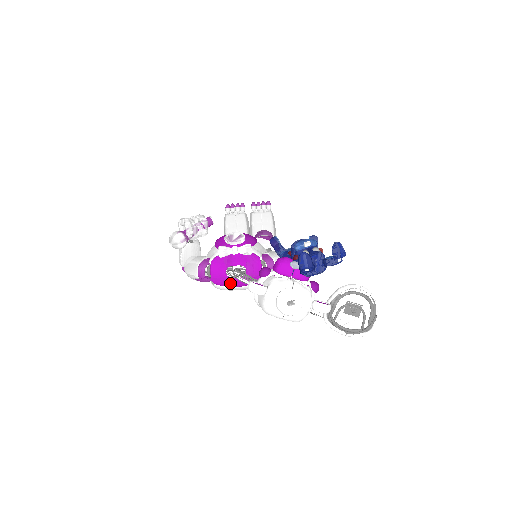
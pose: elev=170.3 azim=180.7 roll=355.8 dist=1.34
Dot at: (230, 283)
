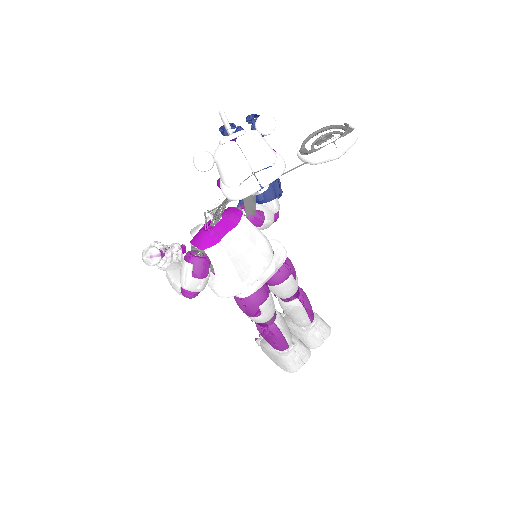
Dot at: (216, 234)
